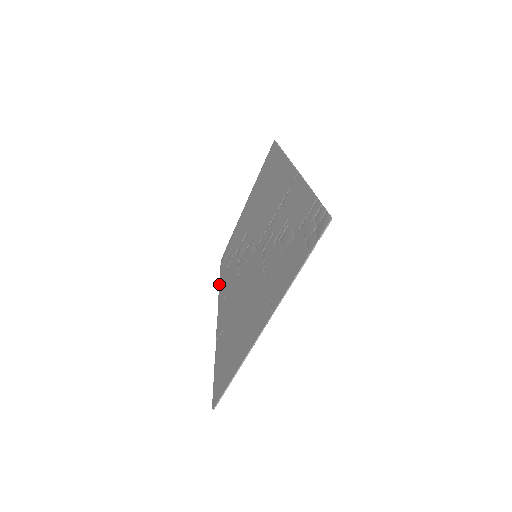
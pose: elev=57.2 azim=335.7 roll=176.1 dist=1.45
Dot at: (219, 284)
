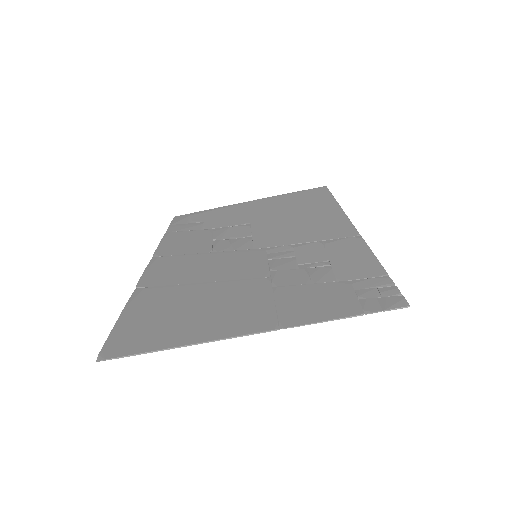
Dot at: (164, 236)
